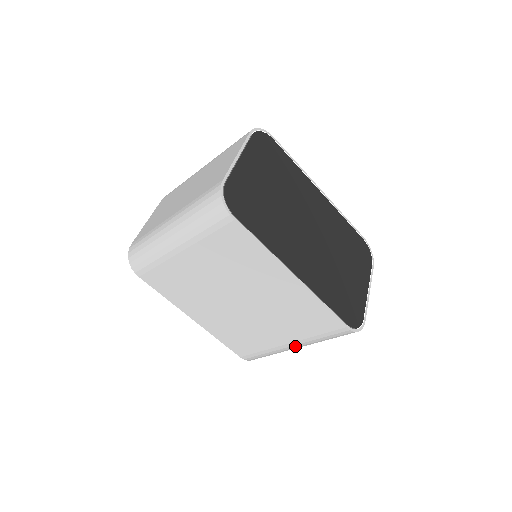
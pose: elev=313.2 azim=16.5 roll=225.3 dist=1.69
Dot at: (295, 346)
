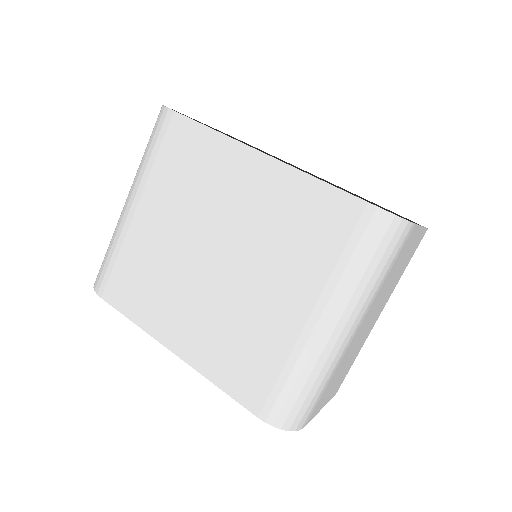
Dot at: (324, 319)
